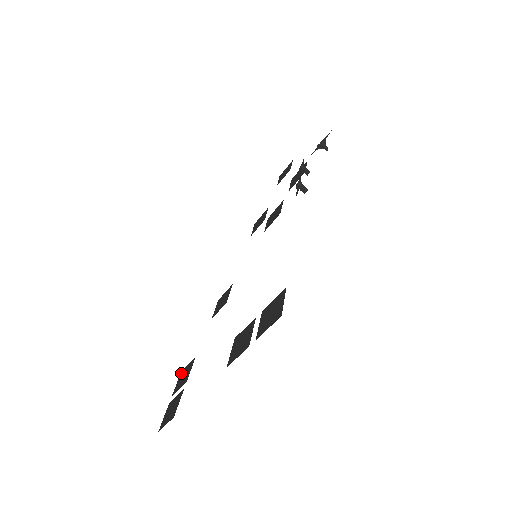
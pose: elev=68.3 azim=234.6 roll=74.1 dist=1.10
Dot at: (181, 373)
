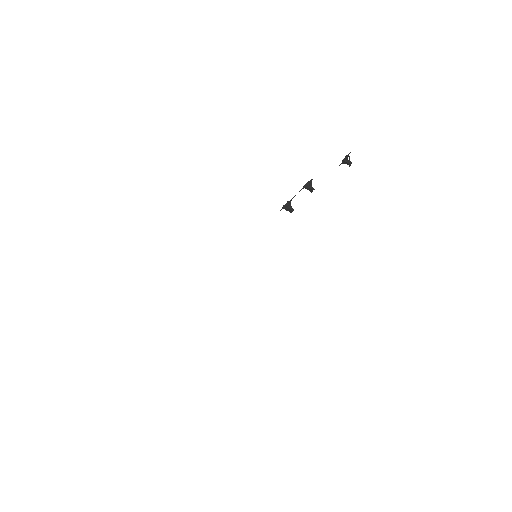
Dot at: occluded
